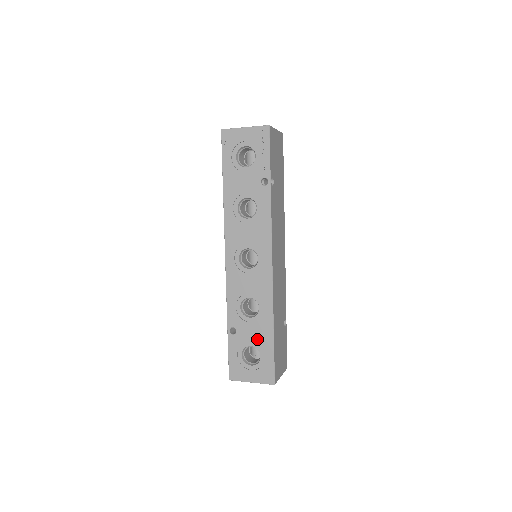
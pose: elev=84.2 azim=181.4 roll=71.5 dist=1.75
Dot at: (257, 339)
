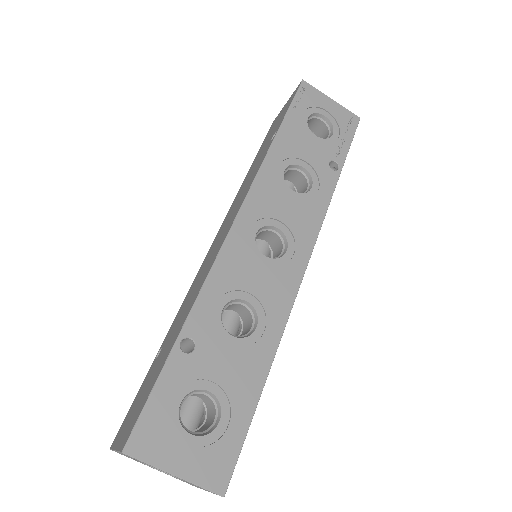
Dot at: (229, 381)
